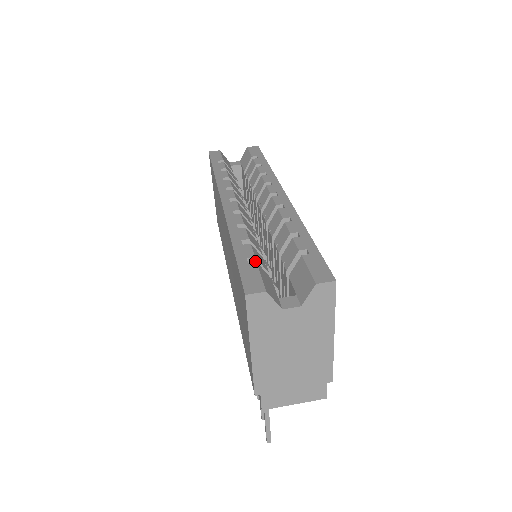
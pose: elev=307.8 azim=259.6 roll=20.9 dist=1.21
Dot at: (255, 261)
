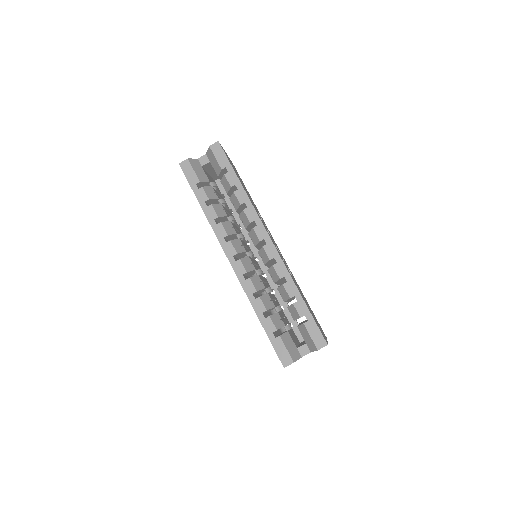
Dot at: occluded
